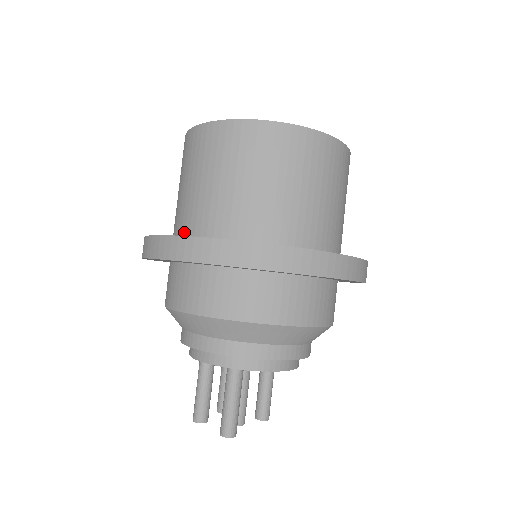
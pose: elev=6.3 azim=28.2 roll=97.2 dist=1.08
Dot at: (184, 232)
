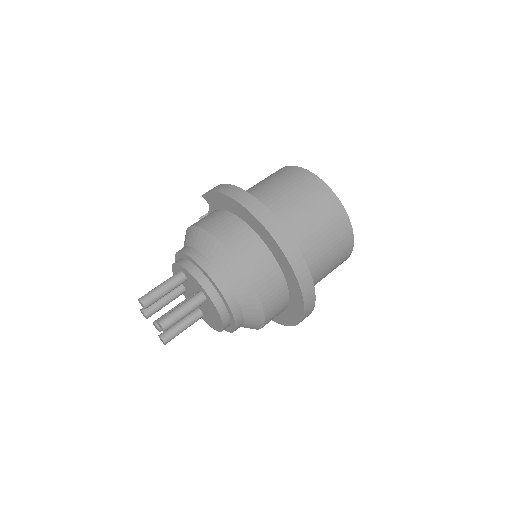
Dot at: occluded
